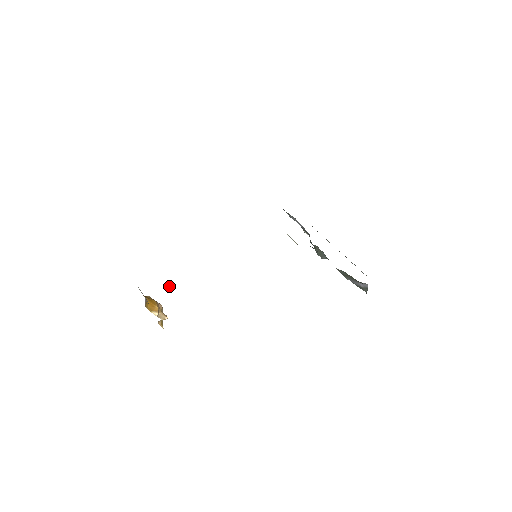
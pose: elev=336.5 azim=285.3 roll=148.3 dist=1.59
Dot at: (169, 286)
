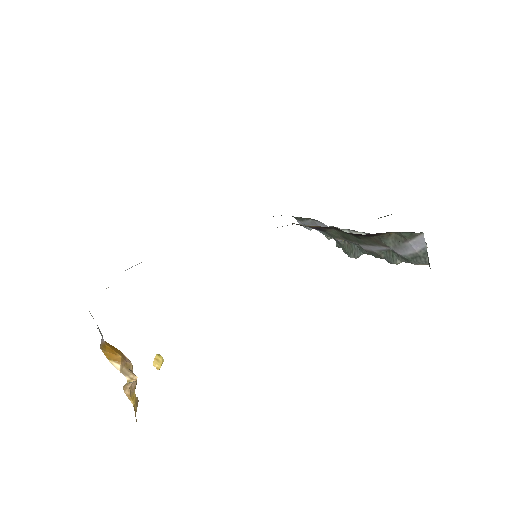
Dot at: occluded
